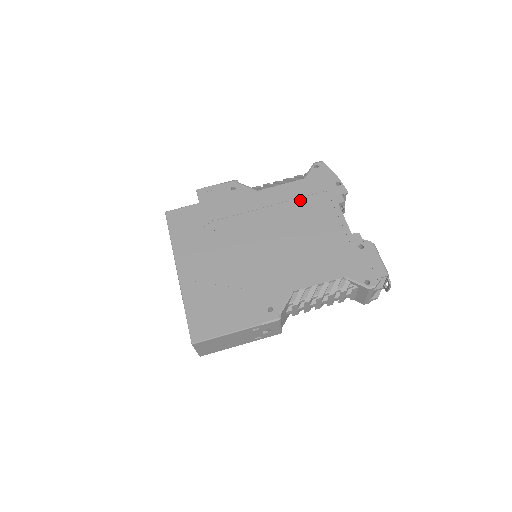
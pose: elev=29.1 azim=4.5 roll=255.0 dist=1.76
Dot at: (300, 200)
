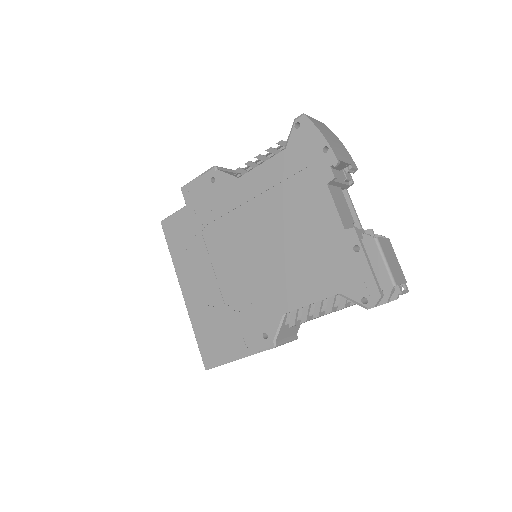
Dot at: (282, 185)
